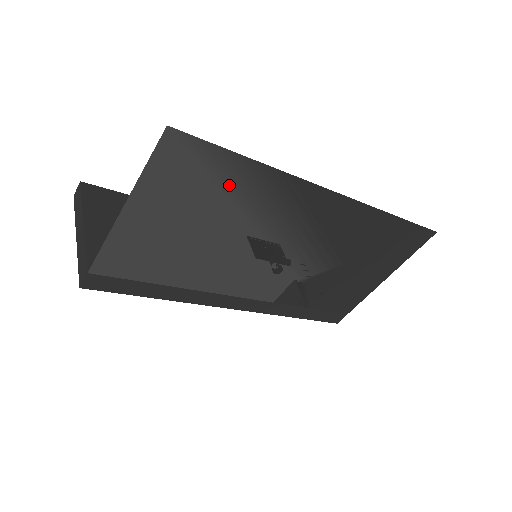
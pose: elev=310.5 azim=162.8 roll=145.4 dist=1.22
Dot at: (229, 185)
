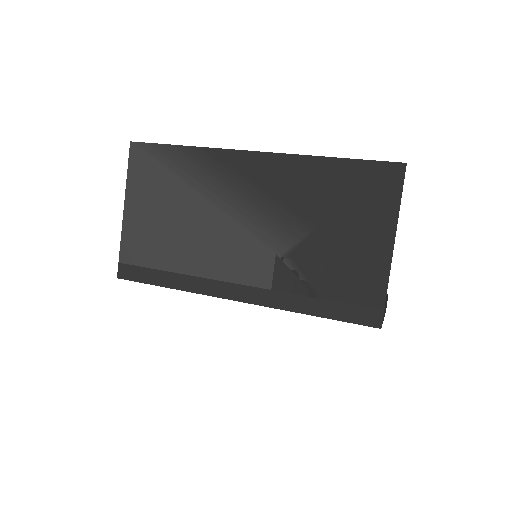
Dot at: (176, 169)
